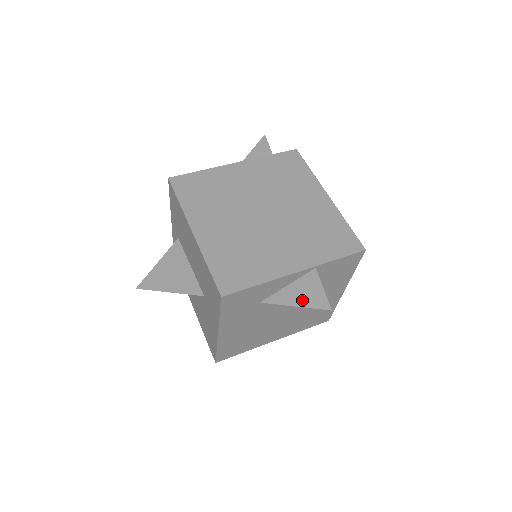
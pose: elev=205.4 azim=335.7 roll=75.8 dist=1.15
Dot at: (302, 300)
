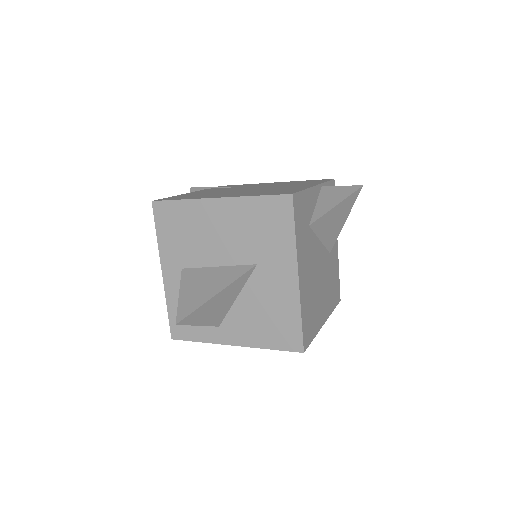
Dot at: (337, 199)
